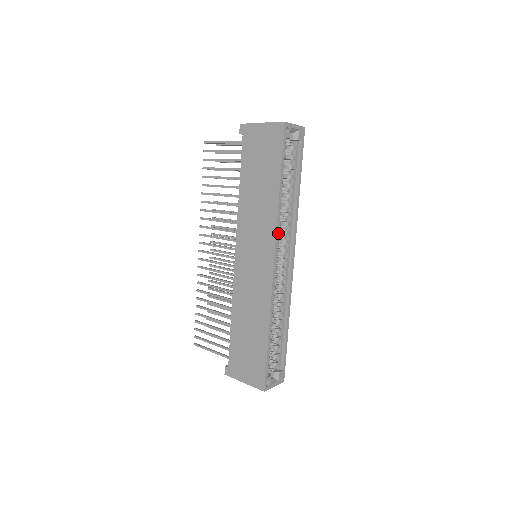
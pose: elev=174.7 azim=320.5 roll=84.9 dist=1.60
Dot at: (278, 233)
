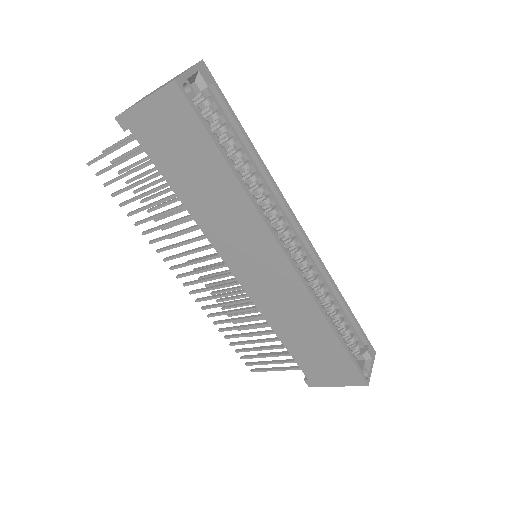
Dot at: (270, 225)
